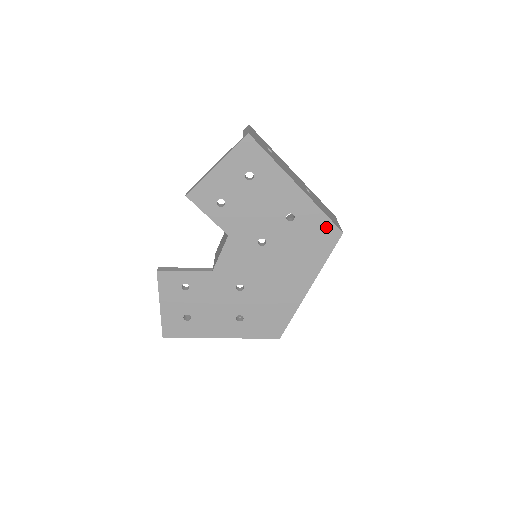
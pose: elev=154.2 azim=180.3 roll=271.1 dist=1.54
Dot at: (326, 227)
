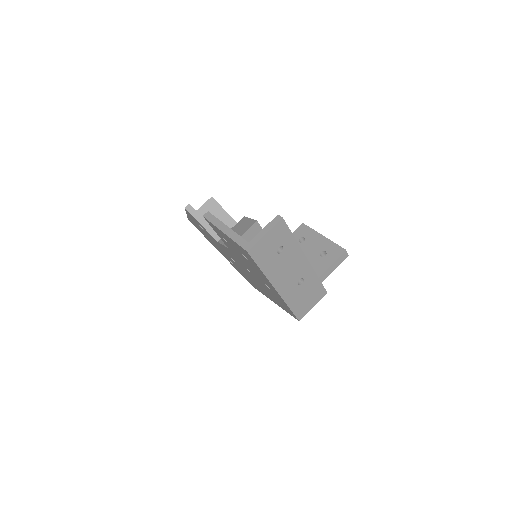
Dot at: (289, 310)
